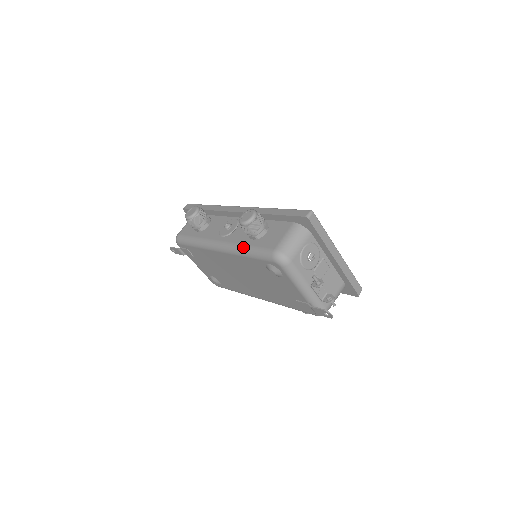
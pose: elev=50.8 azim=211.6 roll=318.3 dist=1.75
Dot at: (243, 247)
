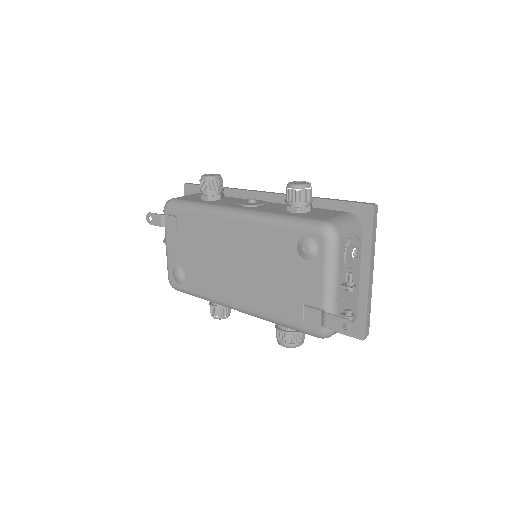
Dot at: (276, 214)
